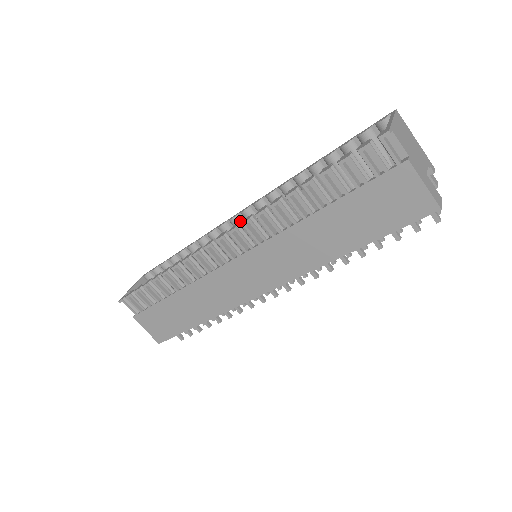
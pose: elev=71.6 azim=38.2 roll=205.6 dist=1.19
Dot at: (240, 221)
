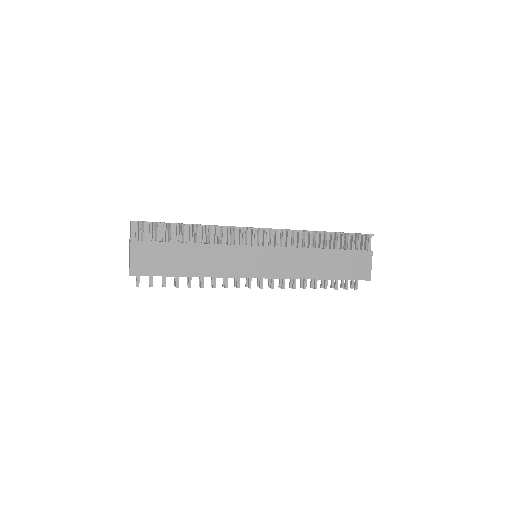
Dot at: occluded
